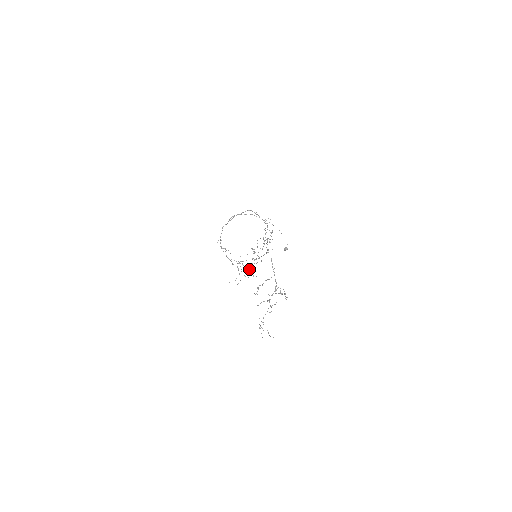
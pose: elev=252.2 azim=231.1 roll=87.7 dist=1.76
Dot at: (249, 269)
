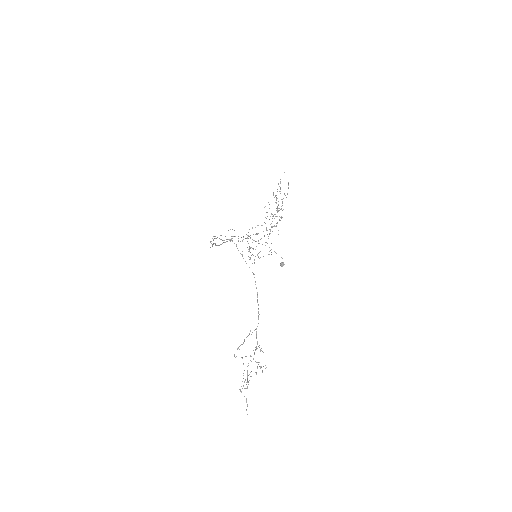
Dot at: occluded
